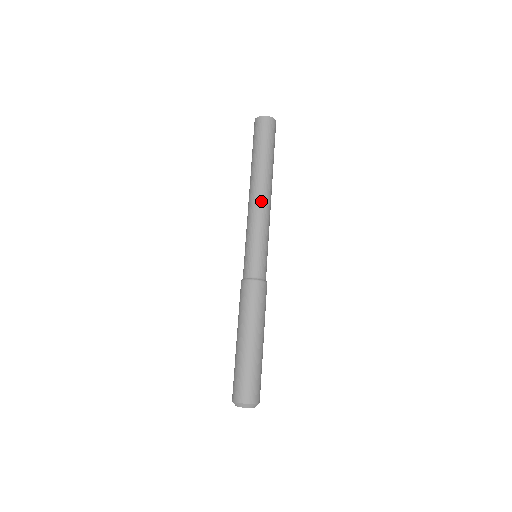
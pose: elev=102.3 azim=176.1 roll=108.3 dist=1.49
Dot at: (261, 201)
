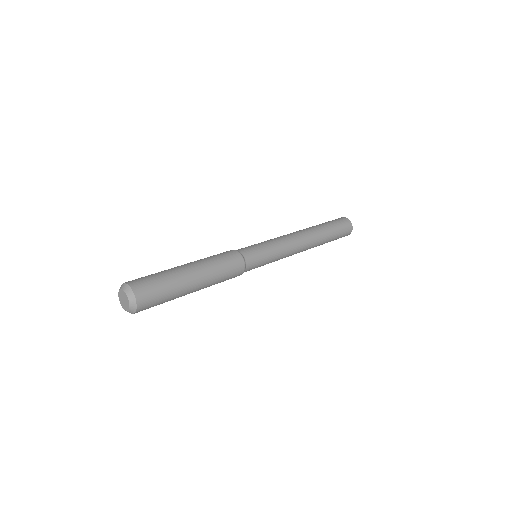
Dot at: occluded
